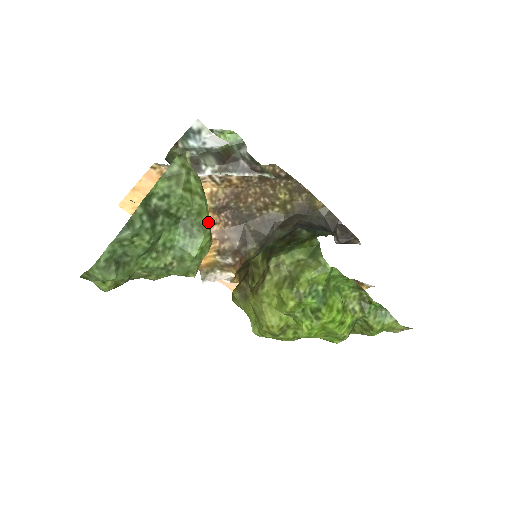
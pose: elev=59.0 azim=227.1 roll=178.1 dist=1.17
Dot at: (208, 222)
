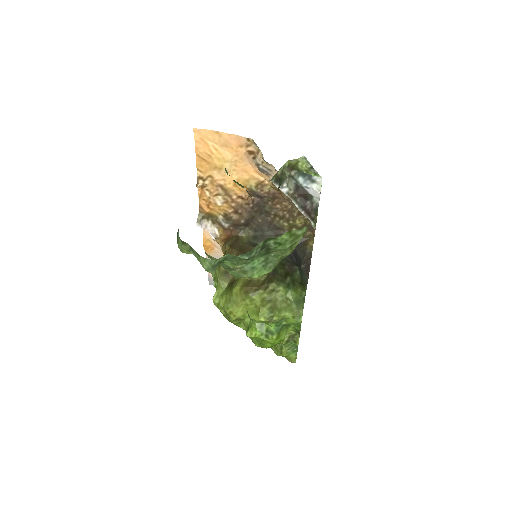
Dot at: (278, 262)
